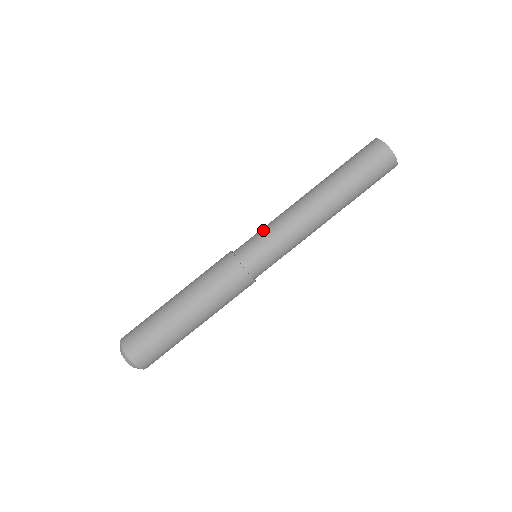
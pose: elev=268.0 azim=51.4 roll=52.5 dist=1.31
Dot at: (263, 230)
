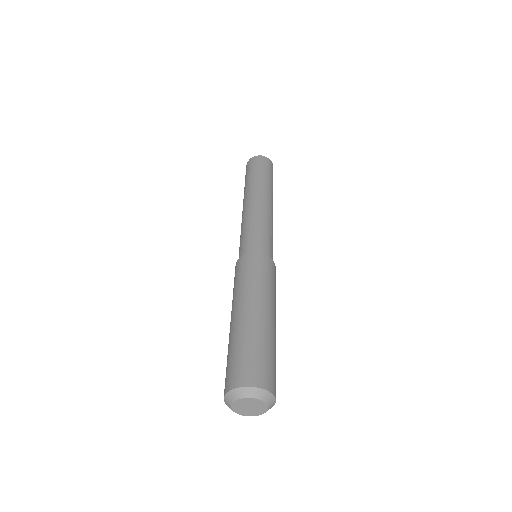
Dot at: (240, 240)
